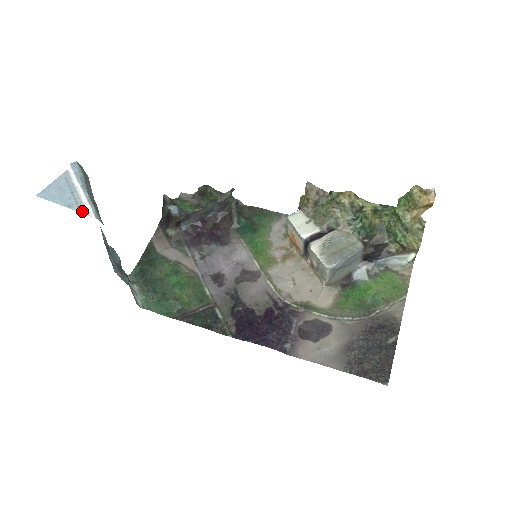
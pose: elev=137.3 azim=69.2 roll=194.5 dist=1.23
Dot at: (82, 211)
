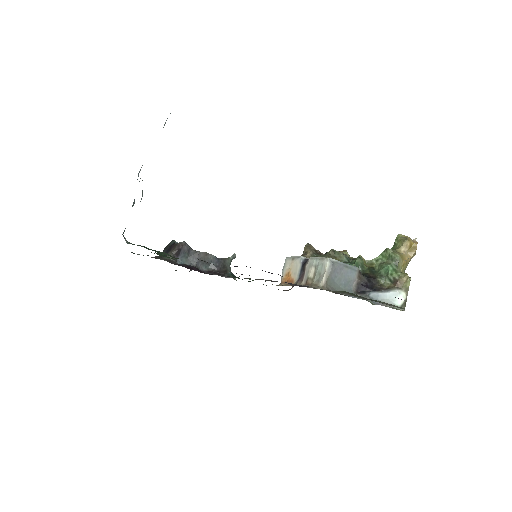
Dot at: occluded
